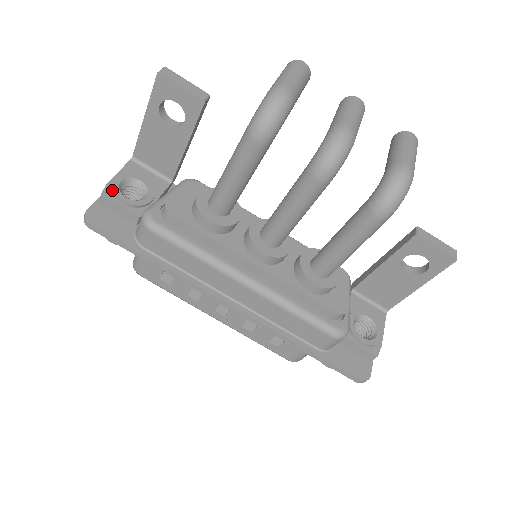
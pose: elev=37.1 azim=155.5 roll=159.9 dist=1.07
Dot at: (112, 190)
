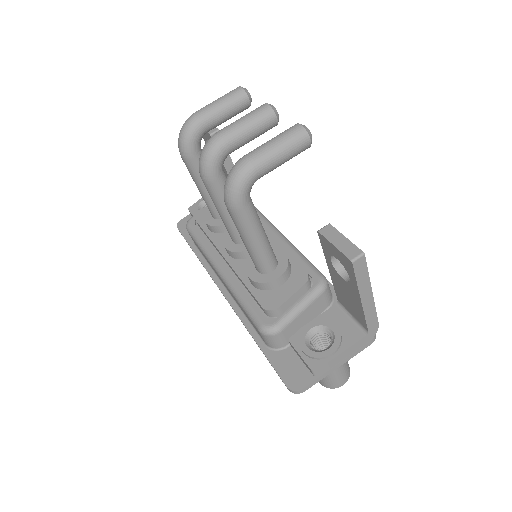
Dot at: (195, 206)
